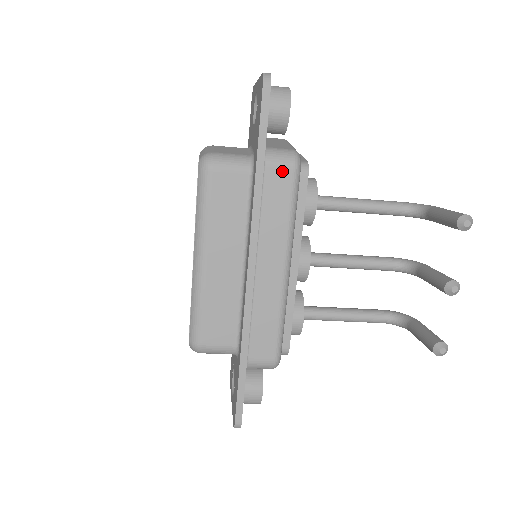
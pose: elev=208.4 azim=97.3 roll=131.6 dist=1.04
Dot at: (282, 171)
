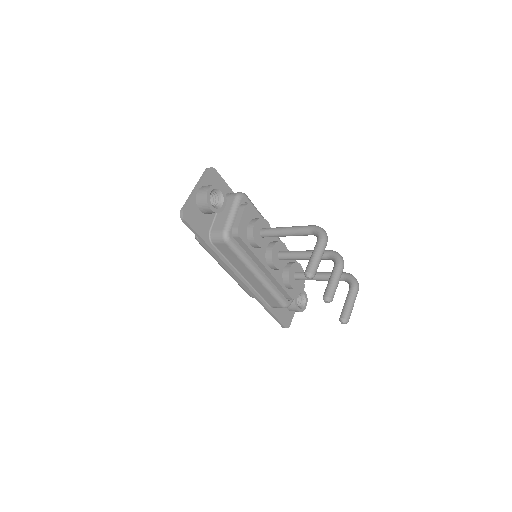
Dot at: (222, 245)
